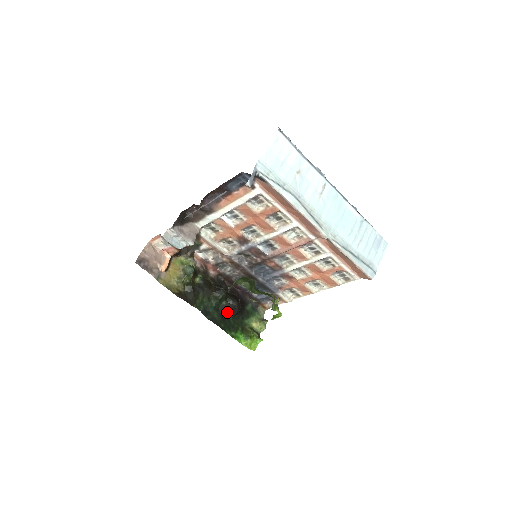
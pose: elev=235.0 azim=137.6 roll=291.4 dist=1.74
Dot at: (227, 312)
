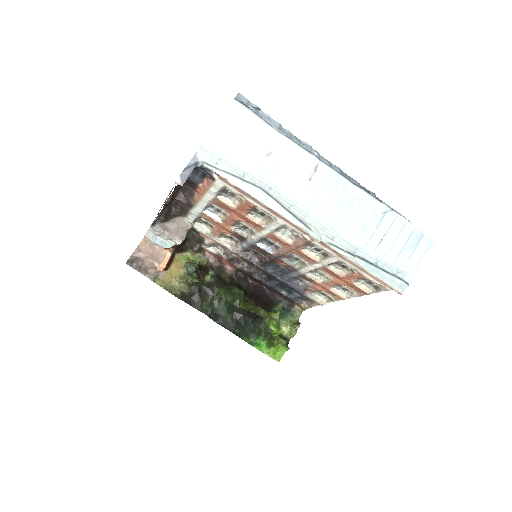
Dot at: (244, 315)
